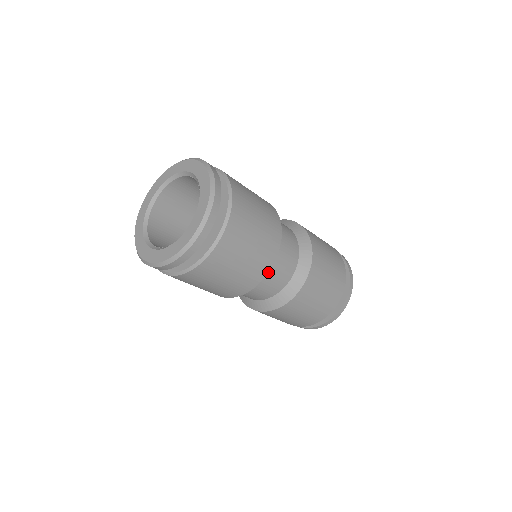
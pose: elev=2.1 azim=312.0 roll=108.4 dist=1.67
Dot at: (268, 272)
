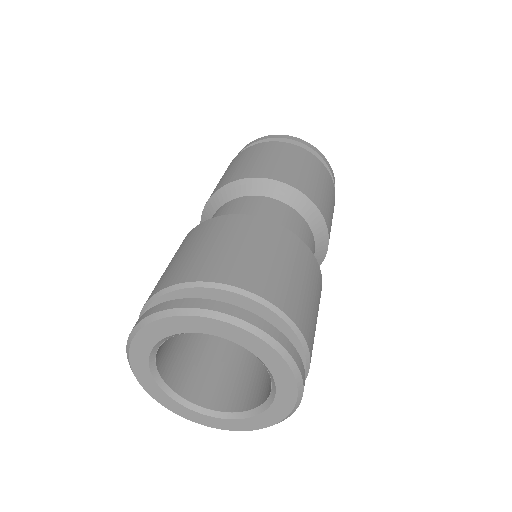
Dot at: occluded
